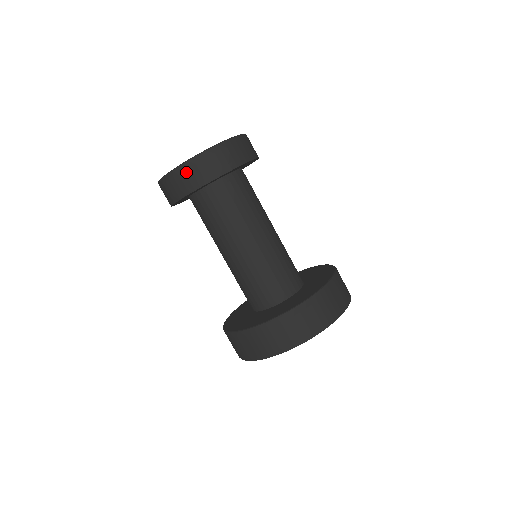
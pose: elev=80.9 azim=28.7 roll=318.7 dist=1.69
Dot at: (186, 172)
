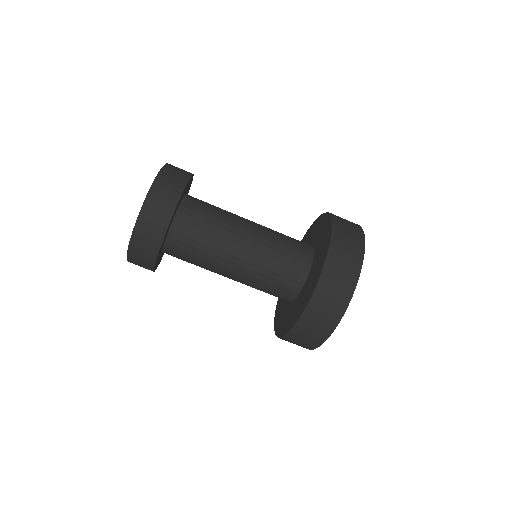
Dot at: (138, 246)
